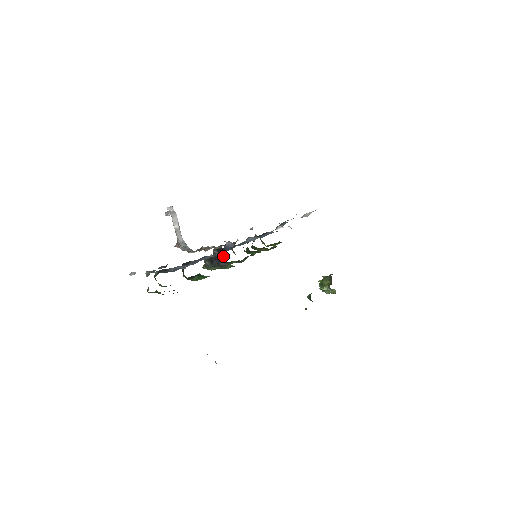
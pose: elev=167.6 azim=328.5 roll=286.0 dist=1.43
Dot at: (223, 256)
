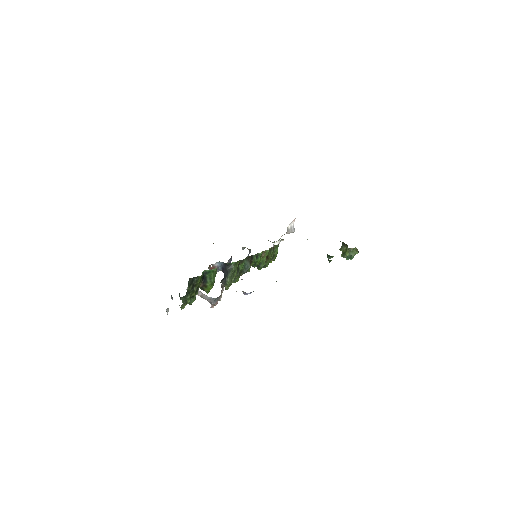
Dot at: (224, 264)
